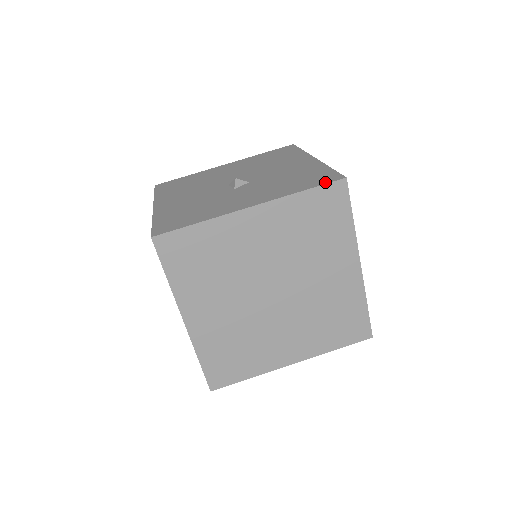
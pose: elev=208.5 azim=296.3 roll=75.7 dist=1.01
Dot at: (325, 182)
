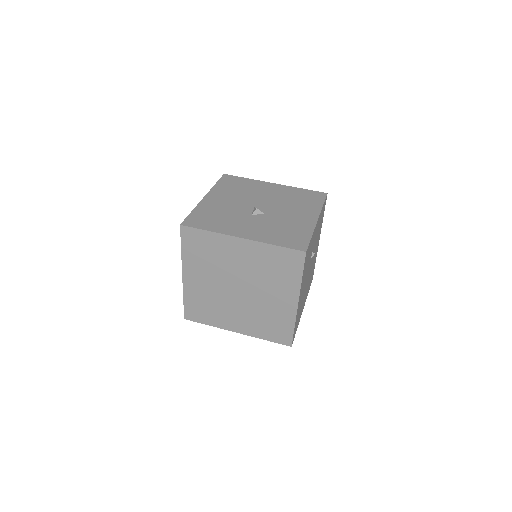
Dot at: (293, 247)
